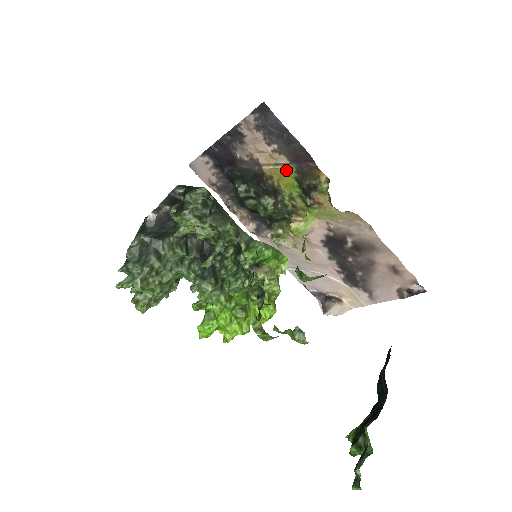
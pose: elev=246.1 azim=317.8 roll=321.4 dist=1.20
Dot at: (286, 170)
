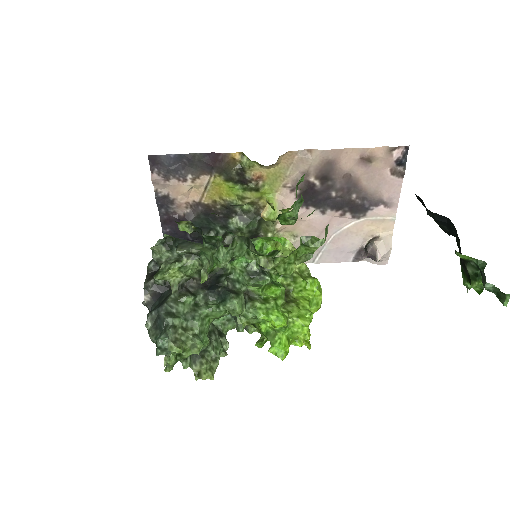
Dot at: (214, 183)
